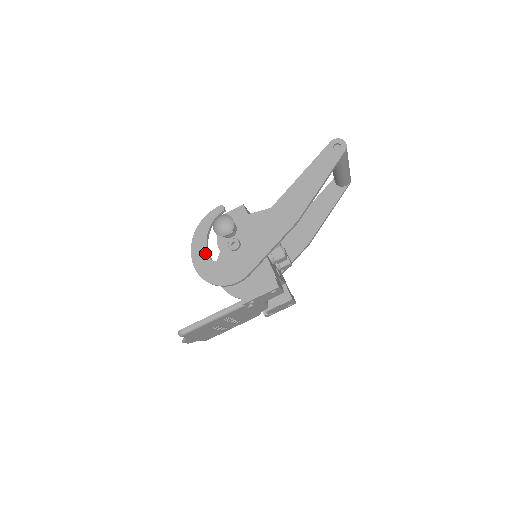
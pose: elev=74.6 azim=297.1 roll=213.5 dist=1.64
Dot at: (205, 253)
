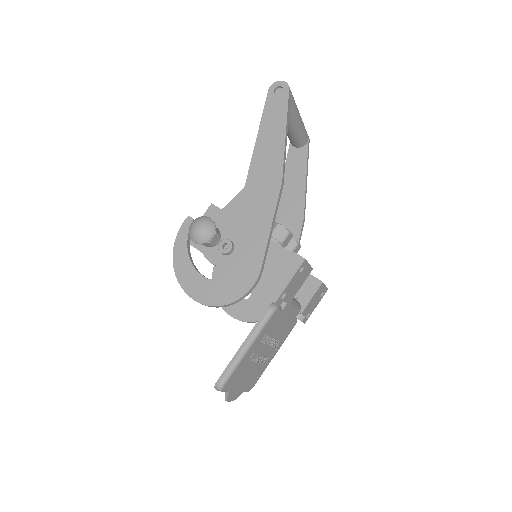
Dot at: (197, 277)
